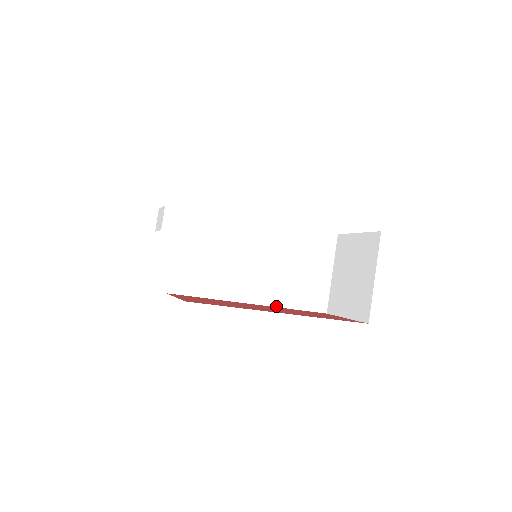
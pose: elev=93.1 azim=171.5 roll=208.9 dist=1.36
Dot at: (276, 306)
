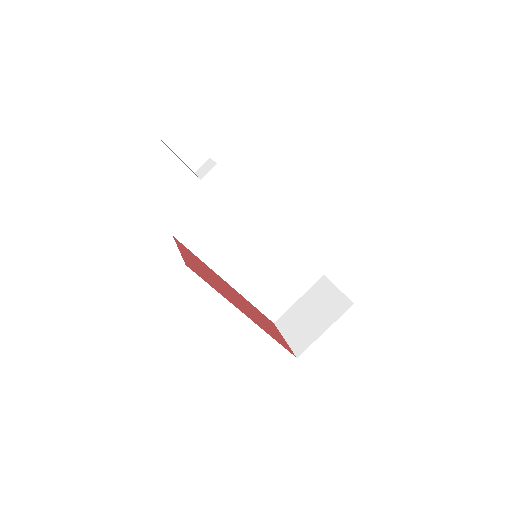
Dot at: (243, 295)
